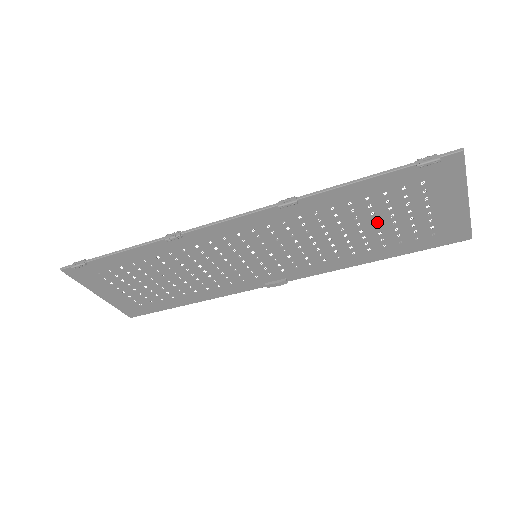
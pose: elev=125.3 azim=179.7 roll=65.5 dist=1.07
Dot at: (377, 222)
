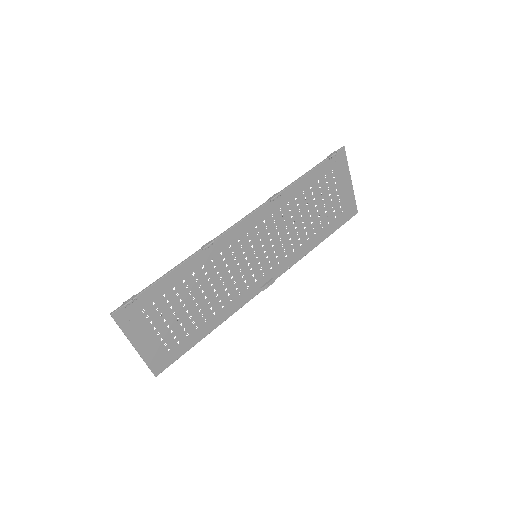
Dot at: (317, 207)
